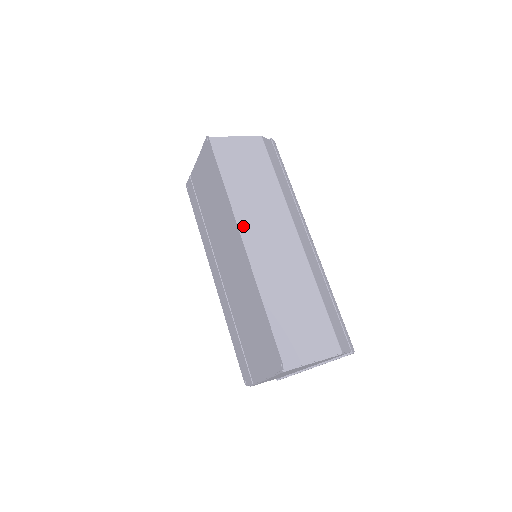
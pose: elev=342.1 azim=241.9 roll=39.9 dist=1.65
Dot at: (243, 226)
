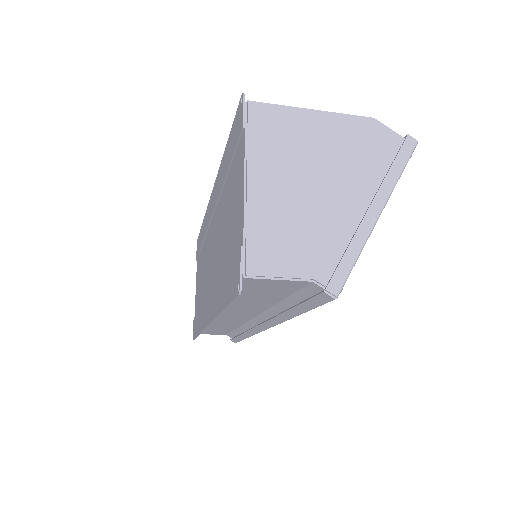
Dot at: occluded
